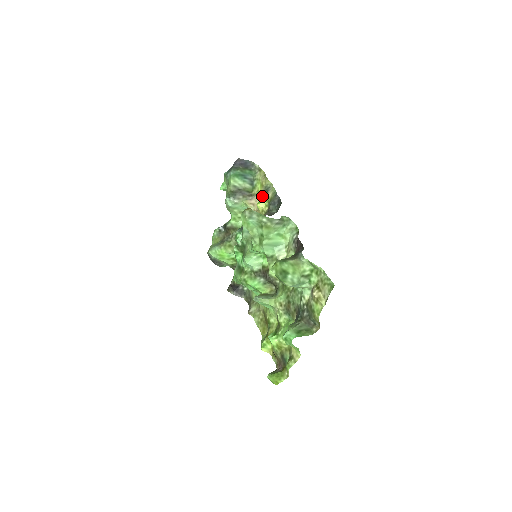
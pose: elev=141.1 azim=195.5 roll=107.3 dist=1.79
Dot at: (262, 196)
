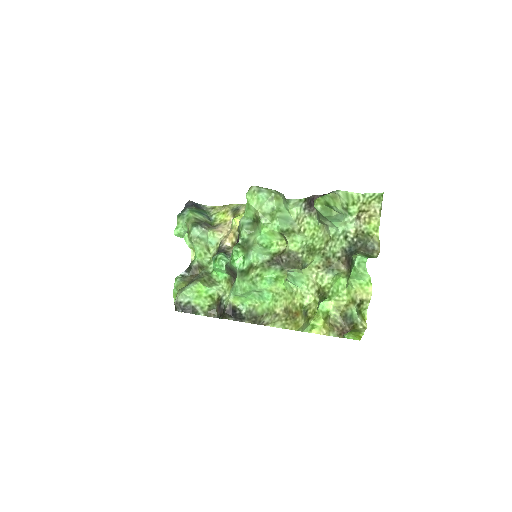
Dot at: (230, 219)
